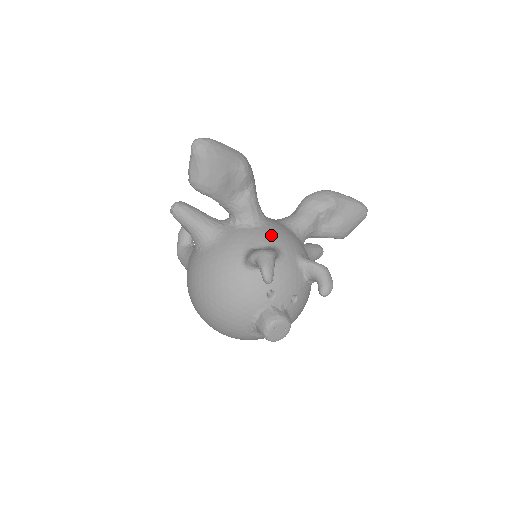
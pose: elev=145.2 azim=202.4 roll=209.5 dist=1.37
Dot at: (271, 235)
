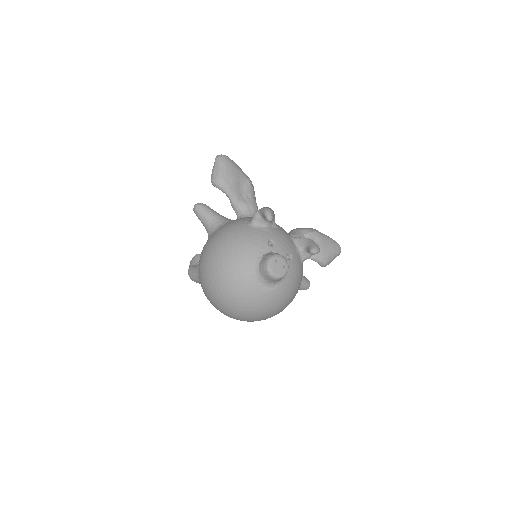
Dot at: occluded
